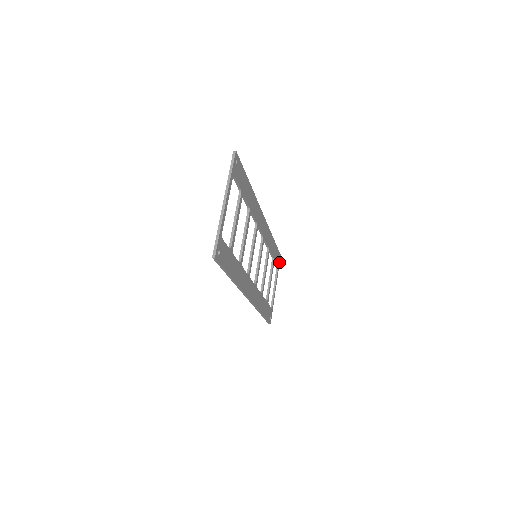
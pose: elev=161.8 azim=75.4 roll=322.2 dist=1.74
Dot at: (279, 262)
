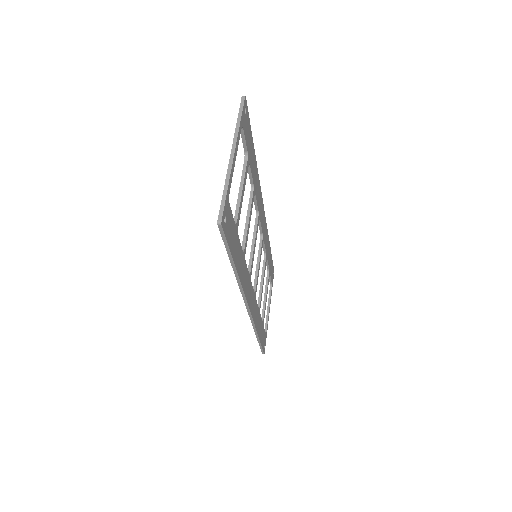
Dot at: occluded
